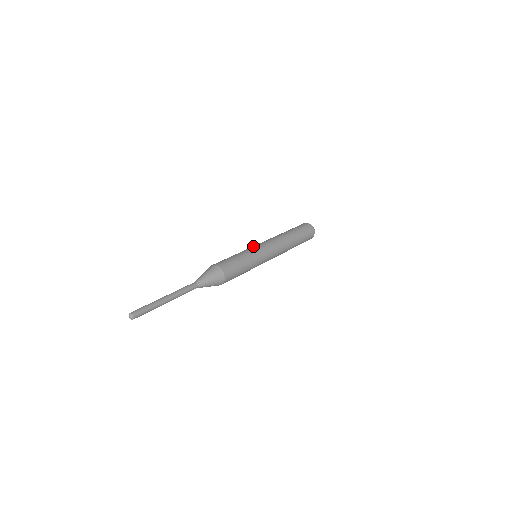
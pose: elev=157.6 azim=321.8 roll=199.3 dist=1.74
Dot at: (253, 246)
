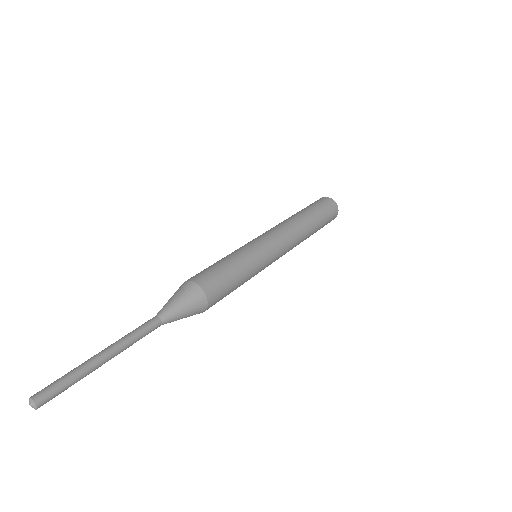
Dot at: occluded
